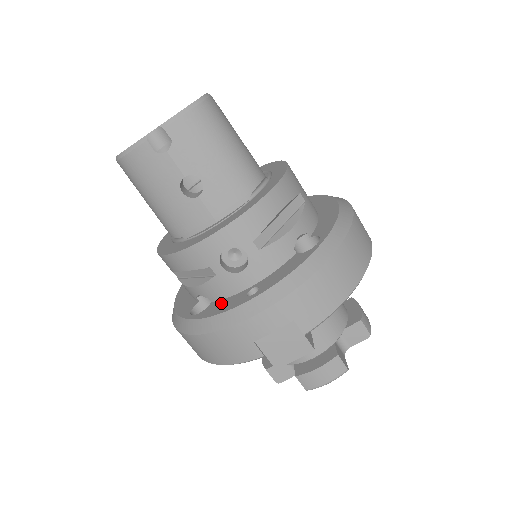
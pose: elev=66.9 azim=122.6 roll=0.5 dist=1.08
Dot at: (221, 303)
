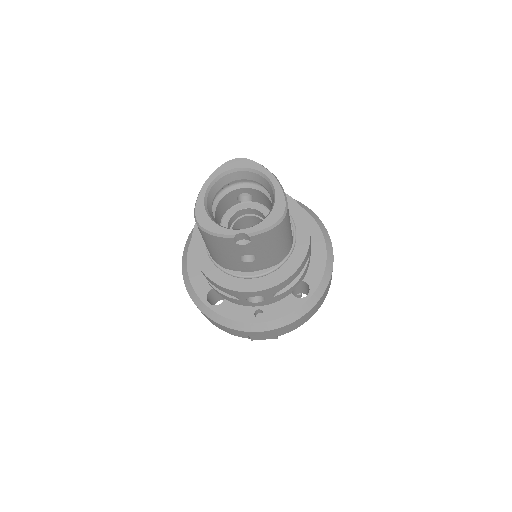
Dot at: (234, 308)
